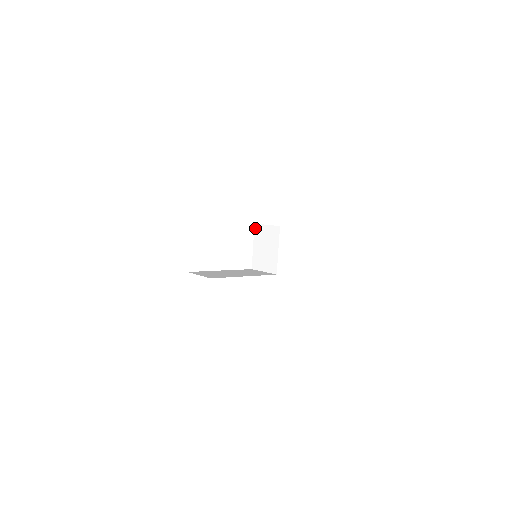
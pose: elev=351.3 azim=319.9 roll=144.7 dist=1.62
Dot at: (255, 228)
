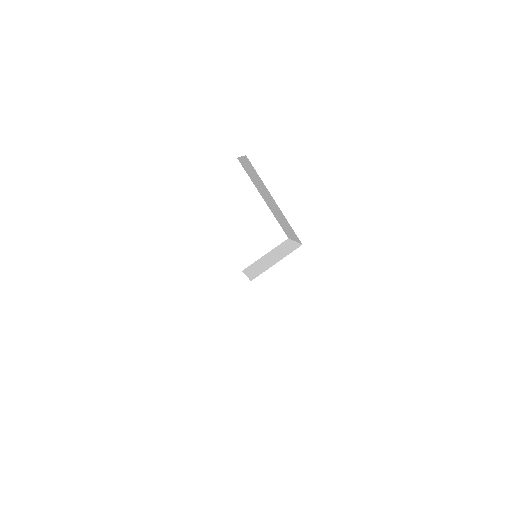
Dot at: (284, 241)
